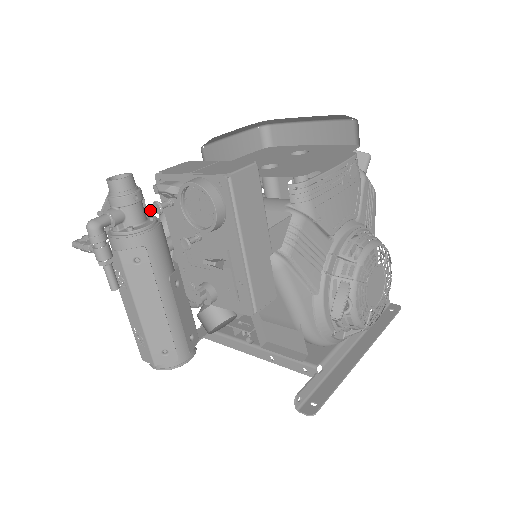
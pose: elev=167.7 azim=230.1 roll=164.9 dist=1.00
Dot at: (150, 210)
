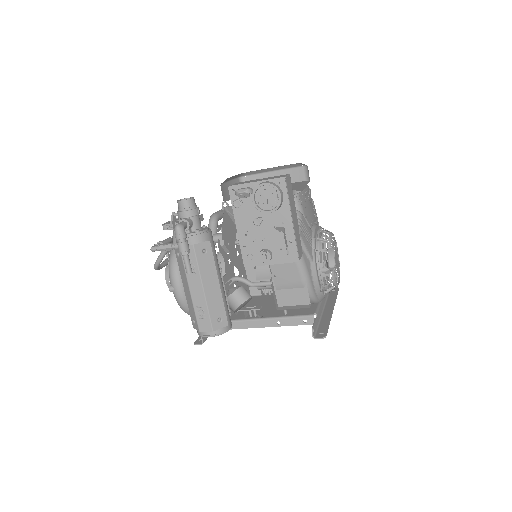
Dot at: occluded
